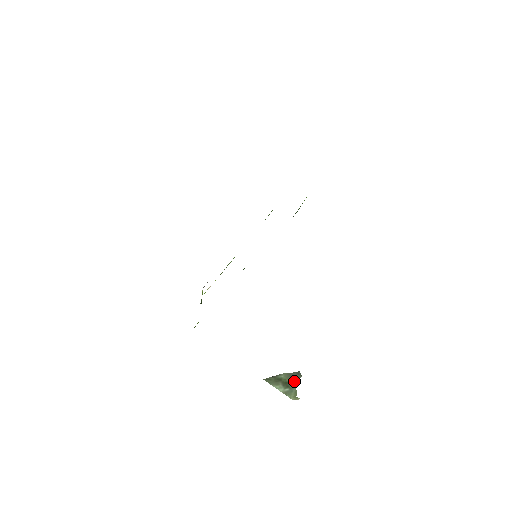
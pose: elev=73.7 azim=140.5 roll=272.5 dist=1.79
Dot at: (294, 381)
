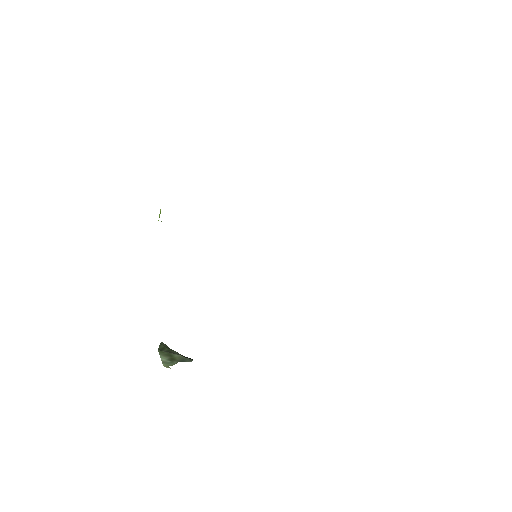
Dot at: (181, 361)
